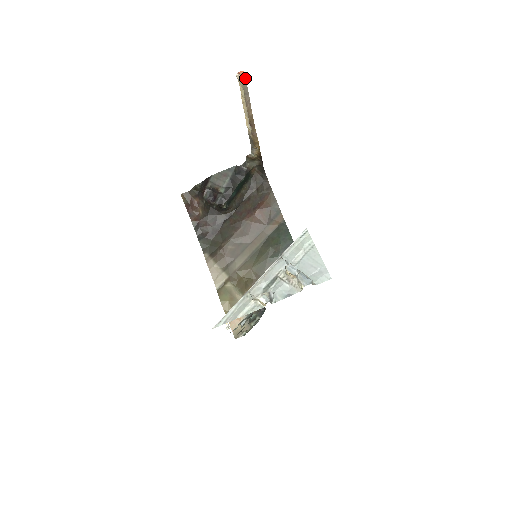
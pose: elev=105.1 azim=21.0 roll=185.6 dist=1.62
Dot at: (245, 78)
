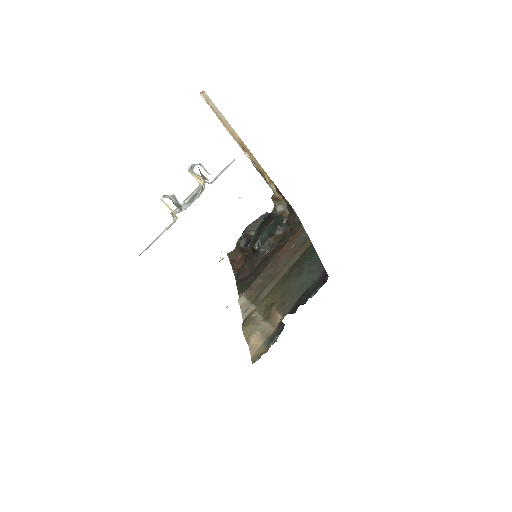
Dot at: (208, 96)
